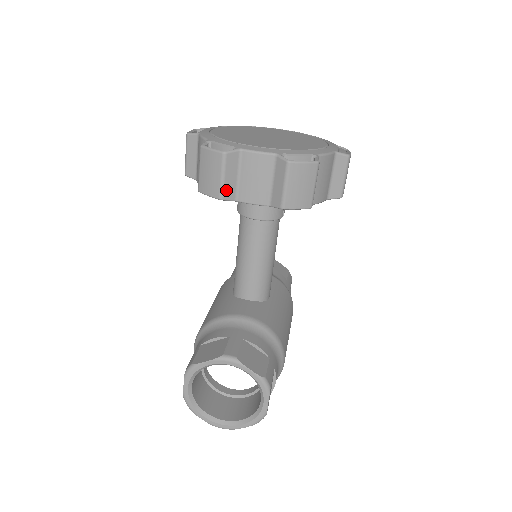
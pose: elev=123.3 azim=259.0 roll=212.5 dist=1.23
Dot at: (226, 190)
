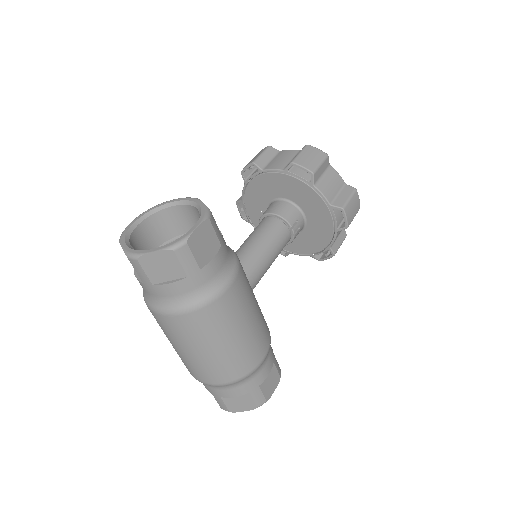
Dot at: (259, 160)
